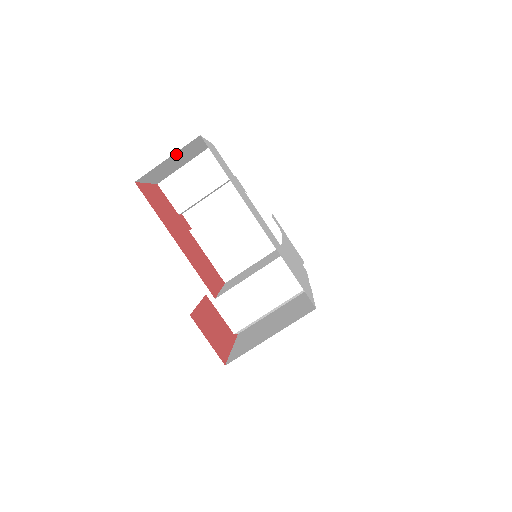
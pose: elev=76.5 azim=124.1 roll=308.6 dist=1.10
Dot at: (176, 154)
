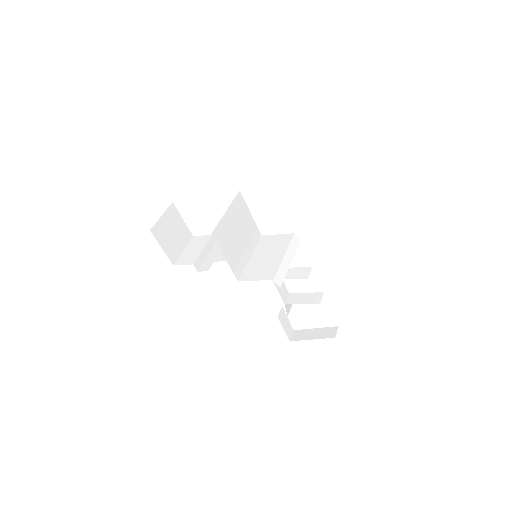
Dot at: (166, 217)
